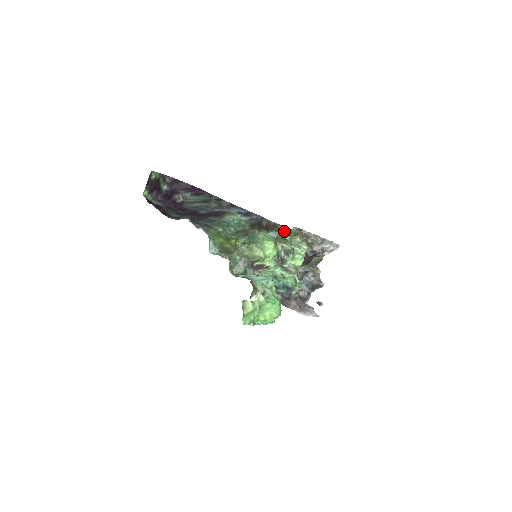
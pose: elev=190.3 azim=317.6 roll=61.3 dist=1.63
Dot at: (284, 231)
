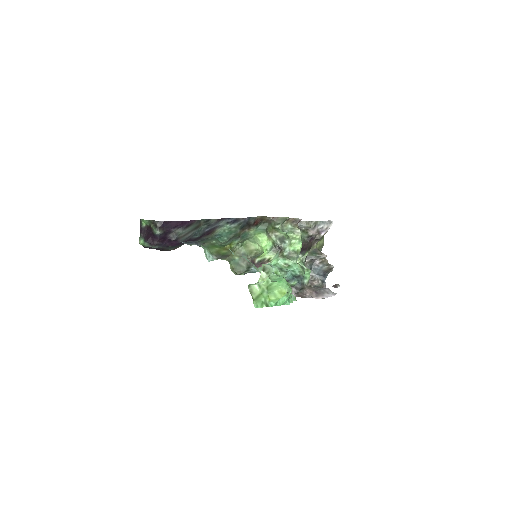
Dot at: (272, 221)
